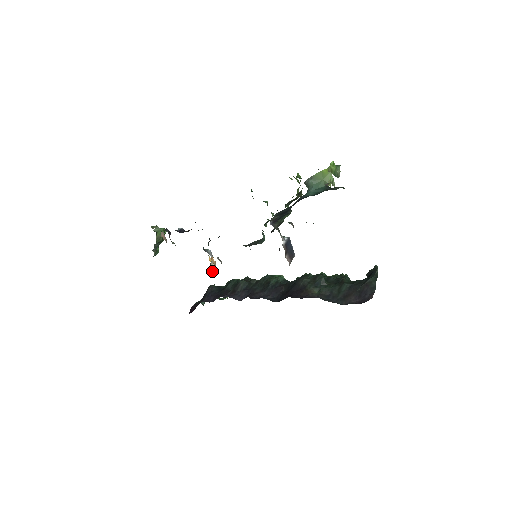
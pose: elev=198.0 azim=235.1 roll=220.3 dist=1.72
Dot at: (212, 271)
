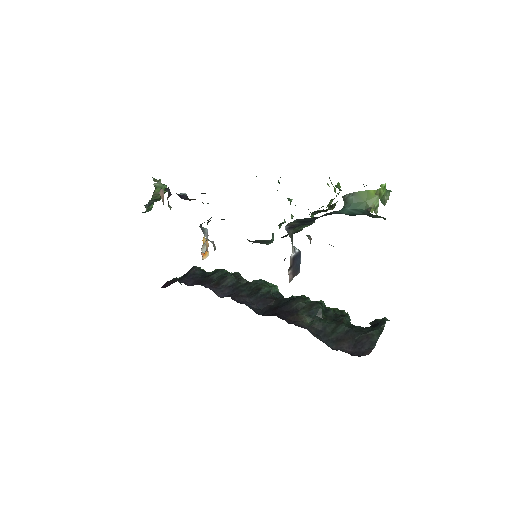
Dot at: (202, 253)
